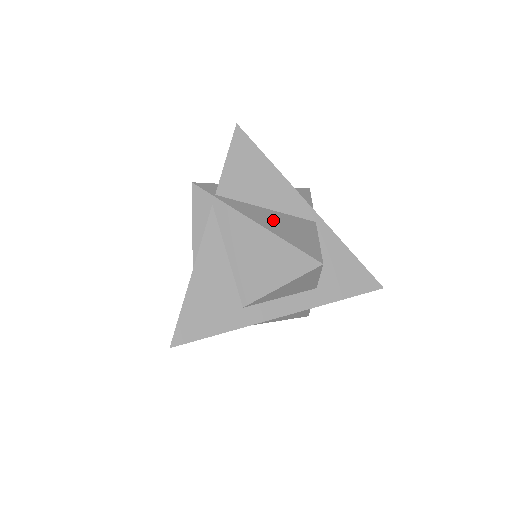
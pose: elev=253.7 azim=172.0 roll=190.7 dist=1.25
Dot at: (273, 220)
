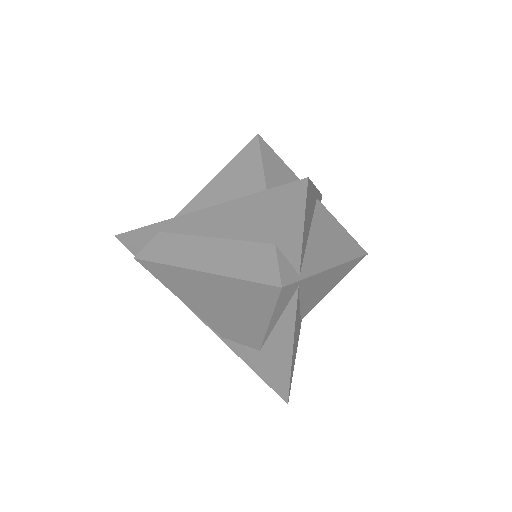
Dot at: (326, 244)
